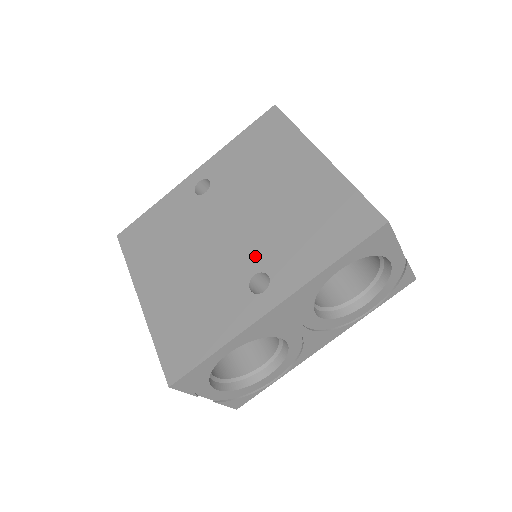
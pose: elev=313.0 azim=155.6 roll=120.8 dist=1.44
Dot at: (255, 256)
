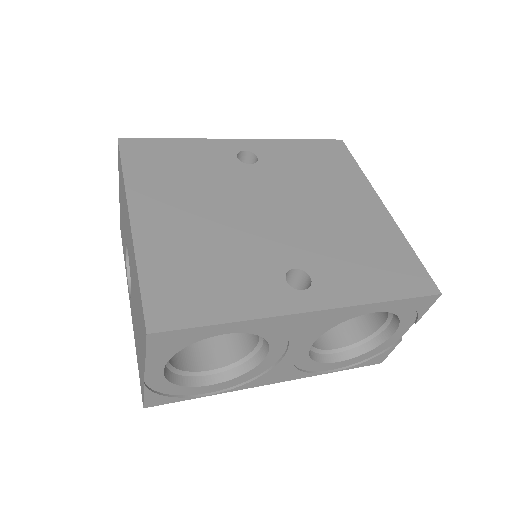
Dot at: (298, 251)
